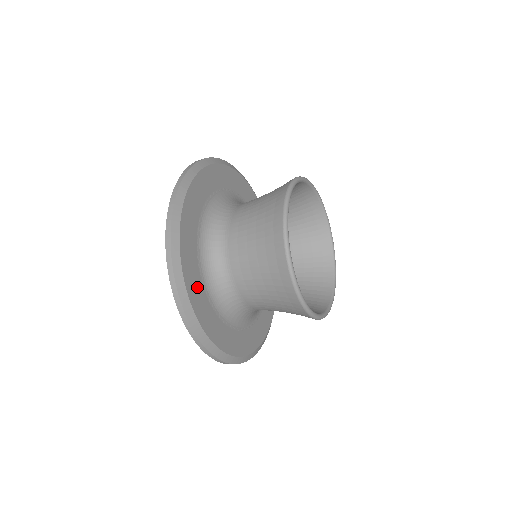
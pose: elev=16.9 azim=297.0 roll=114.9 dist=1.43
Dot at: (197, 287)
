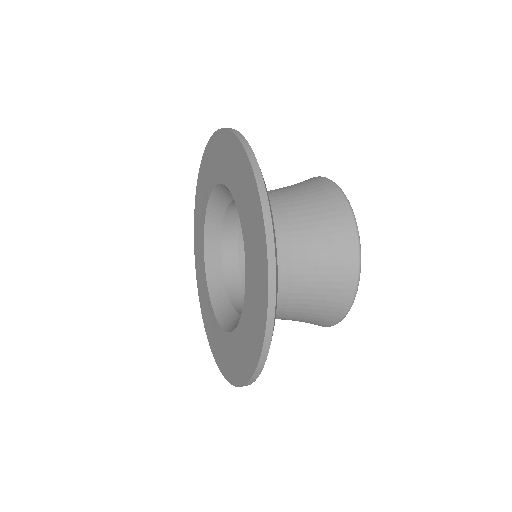
Dot at: occluded
